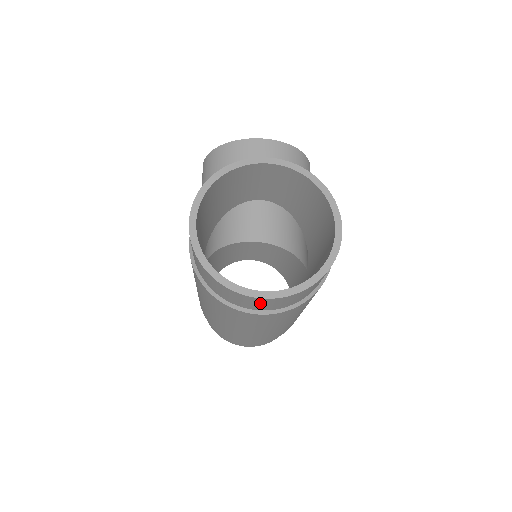
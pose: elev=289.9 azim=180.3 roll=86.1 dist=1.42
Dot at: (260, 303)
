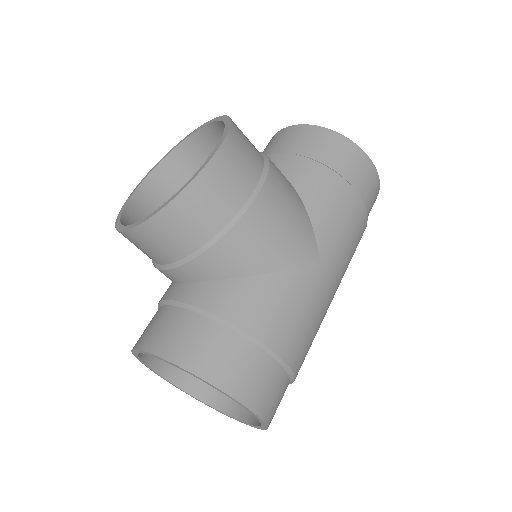
Dot at: occluded
